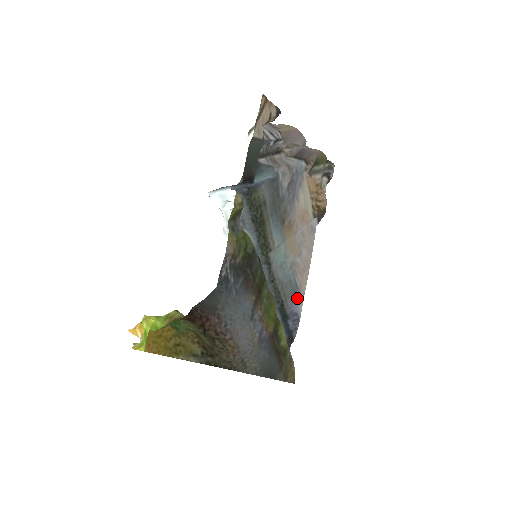
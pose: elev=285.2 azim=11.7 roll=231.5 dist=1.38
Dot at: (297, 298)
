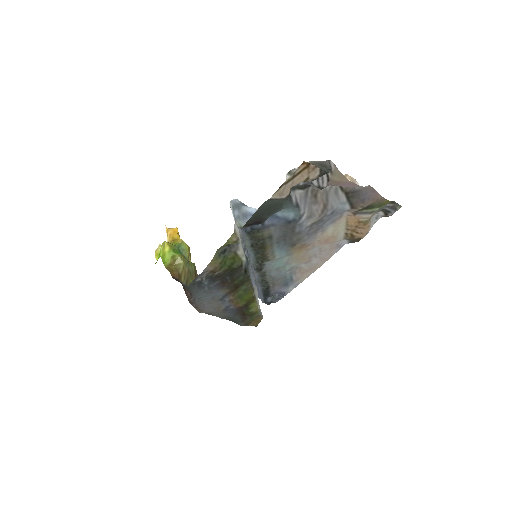
Dot at: (289, 285)
